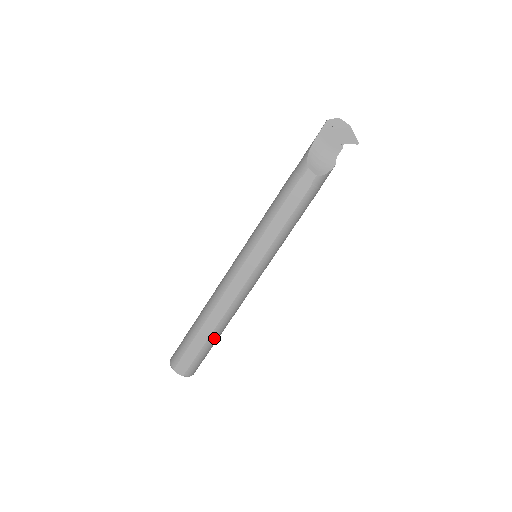
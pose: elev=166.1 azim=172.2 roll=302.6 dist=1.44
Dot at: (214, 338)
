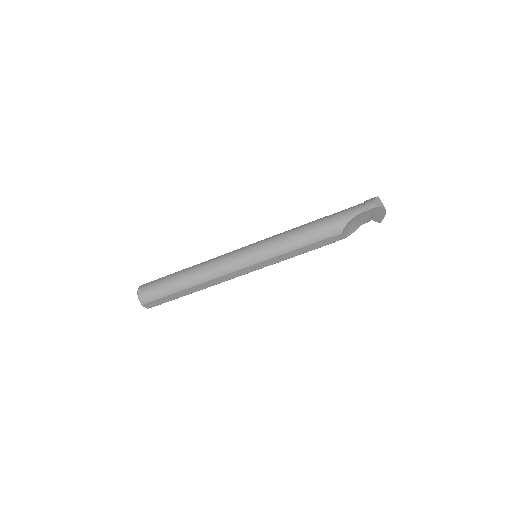
Dot at: occluded
